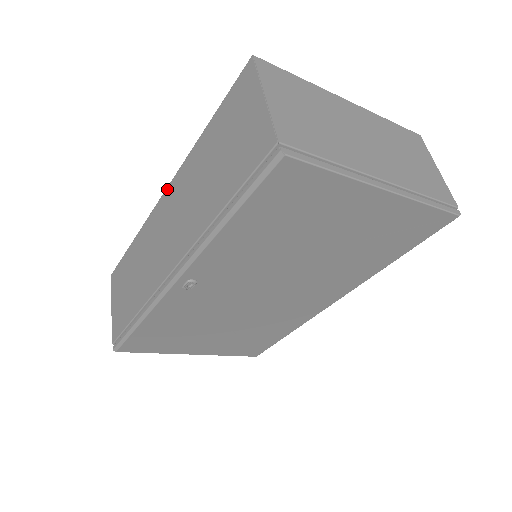
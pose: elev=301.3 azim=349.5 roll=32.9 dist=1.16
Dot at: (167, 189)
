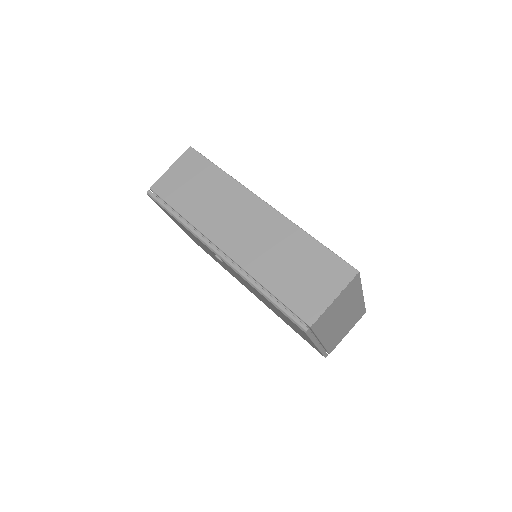
Dot at: (268, 206)
